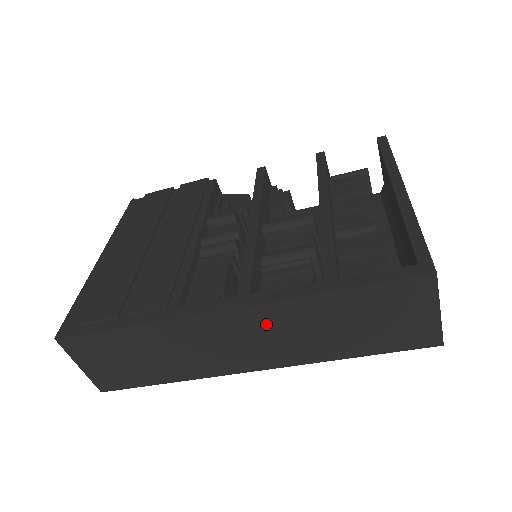
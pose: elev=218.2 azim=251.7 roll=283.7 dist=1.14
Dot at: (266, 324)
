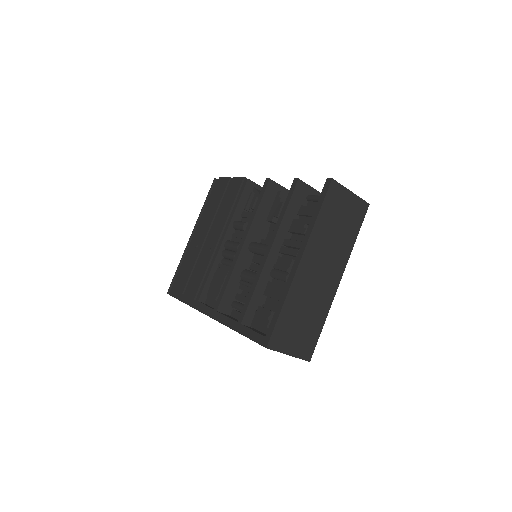
Dot at: occluded
